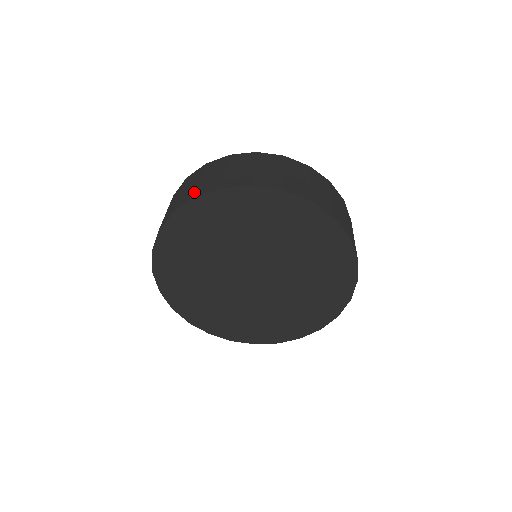
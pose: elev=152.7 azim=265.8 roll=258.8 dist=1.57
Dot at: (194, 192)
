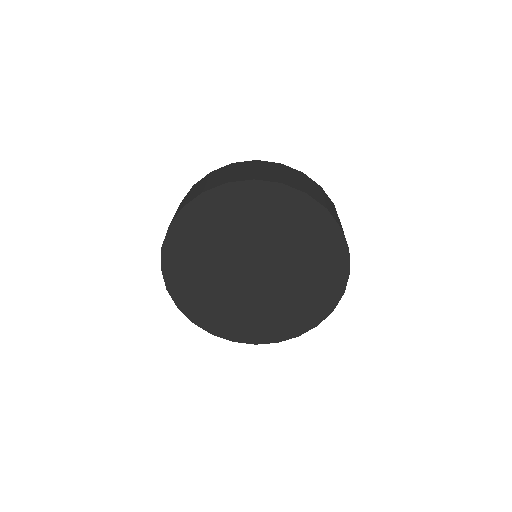
Dot at: (202, 189)
